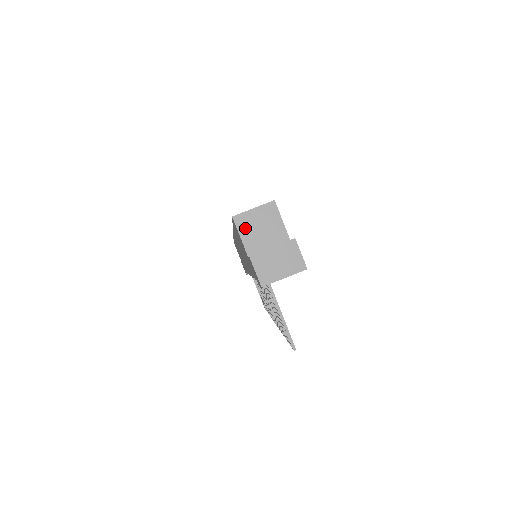
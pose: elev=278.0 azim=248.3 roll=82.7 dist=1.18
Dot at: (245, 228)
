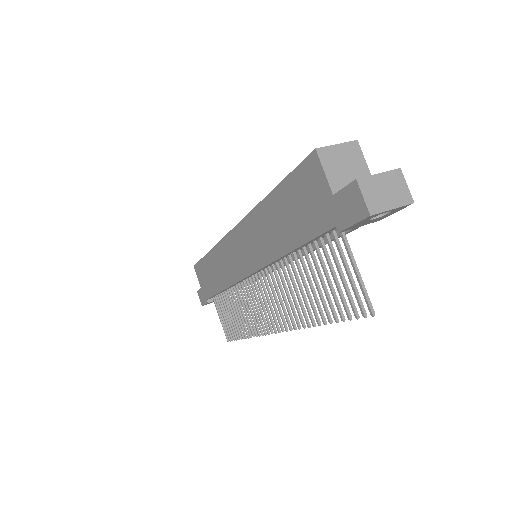
Dot at: (329, 163)
